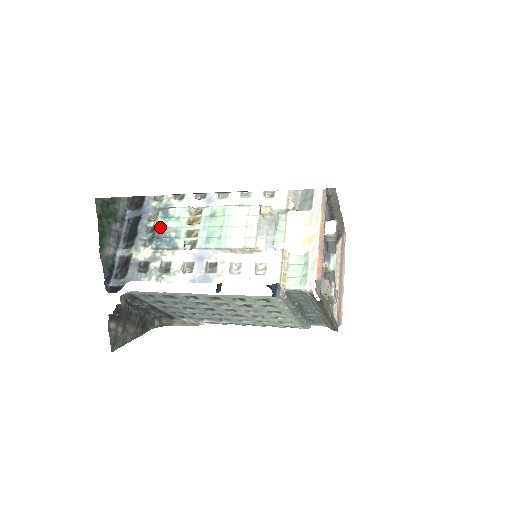
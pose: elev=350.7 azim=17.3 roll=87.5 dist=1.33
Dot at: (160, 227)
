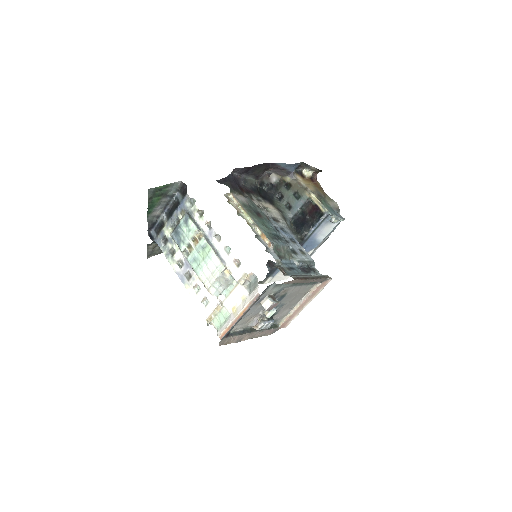
Dot at: (180, 227)
